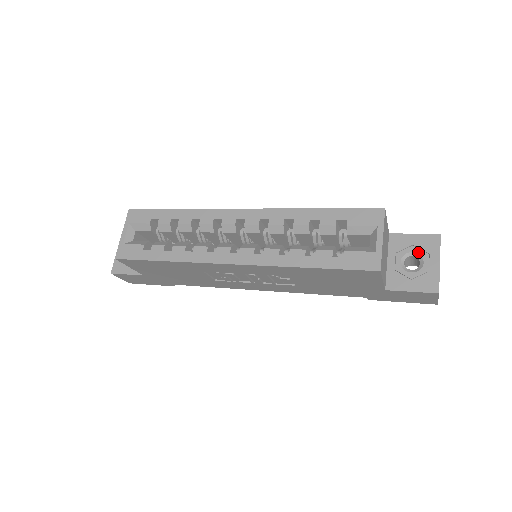
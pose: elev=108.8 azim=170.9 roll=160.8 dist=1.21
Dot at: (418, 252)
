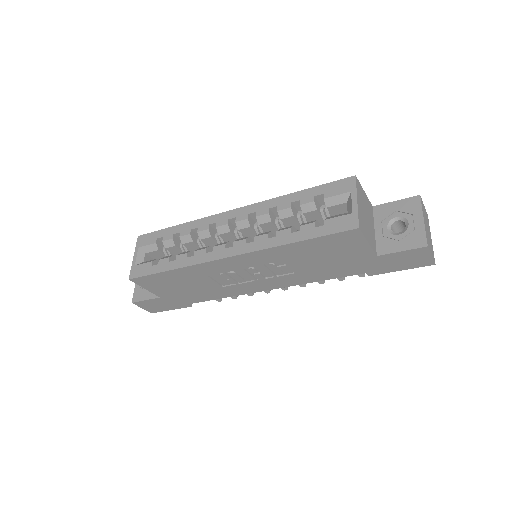
Dot at: (402, 215)
